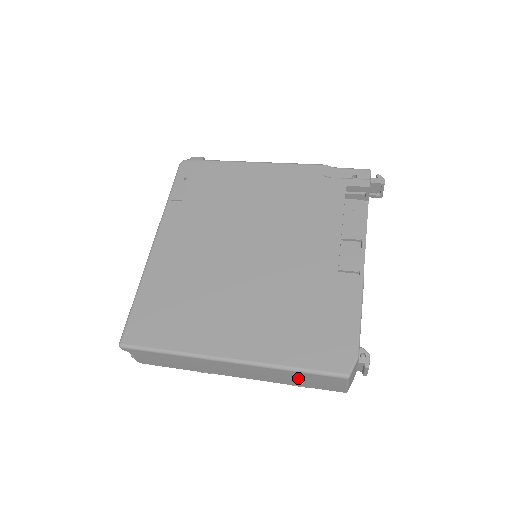
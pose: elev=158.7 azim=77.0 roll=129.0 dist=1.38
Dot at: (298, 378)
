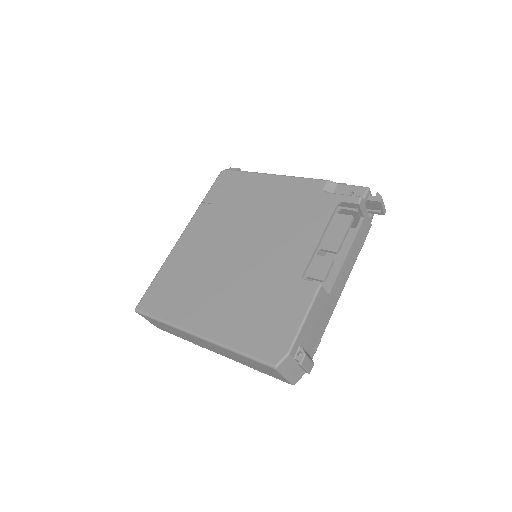
Dot at: (248, 362)
